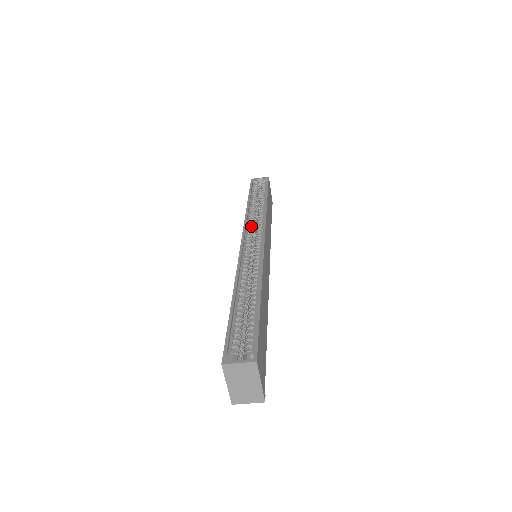
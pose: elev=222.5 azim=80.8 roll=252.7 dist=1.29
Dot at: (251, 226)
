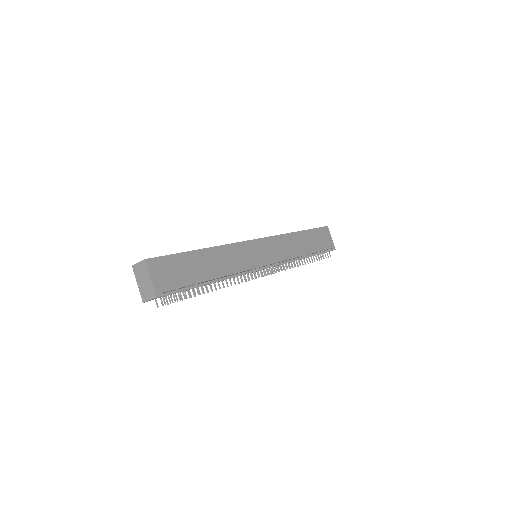
Dot at: occluded
